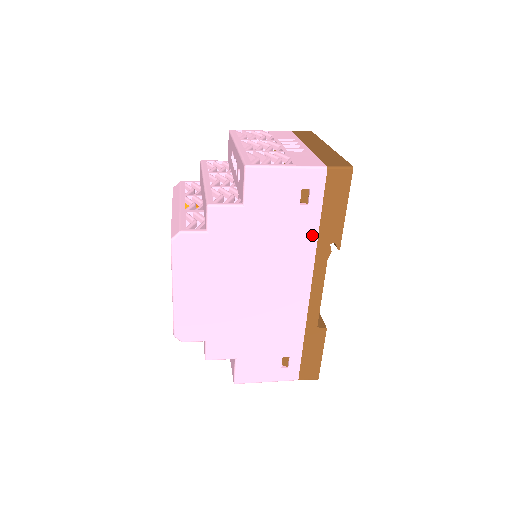
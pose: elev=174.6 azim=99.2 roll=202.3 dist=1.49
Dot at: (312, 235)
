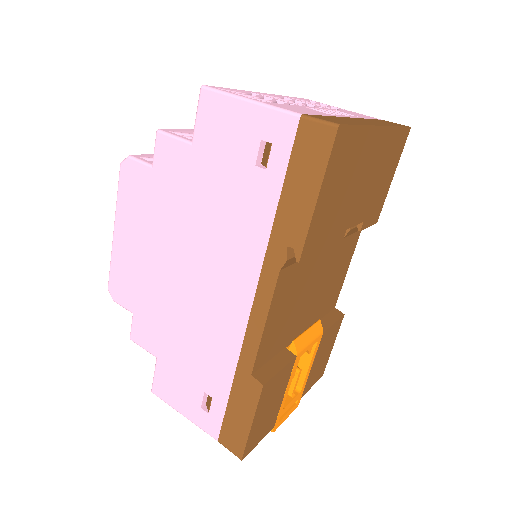
Dot at: (265, 221)
